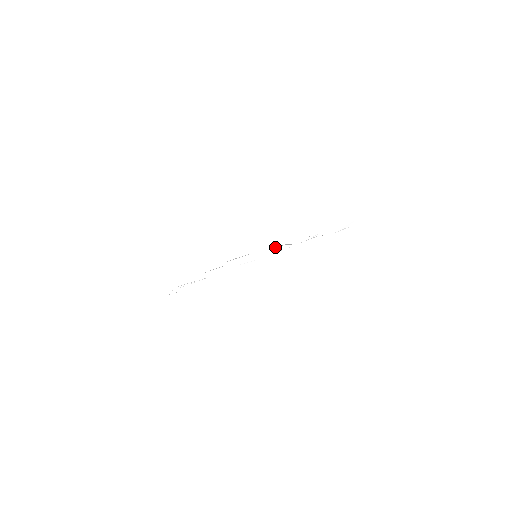
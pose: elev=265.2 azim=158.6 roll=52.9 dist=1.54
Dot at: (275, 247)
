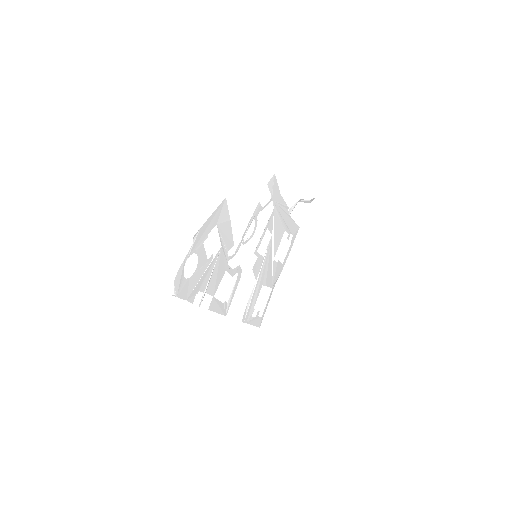
Dot at: (267, 249)
